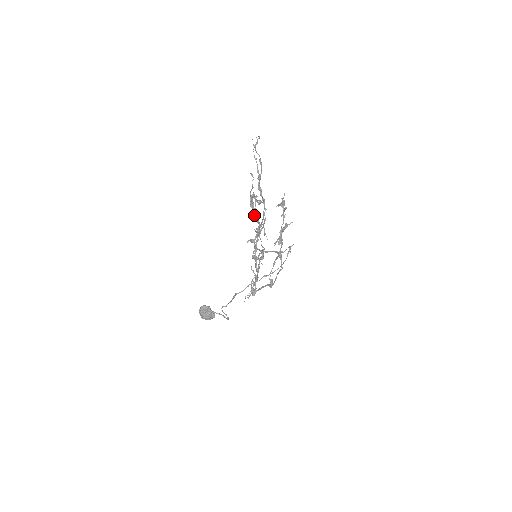
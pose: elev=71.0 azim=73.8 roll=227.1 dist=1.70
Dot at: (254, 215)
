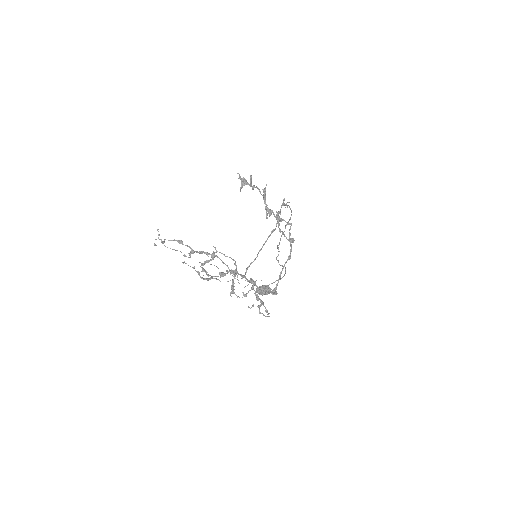
Dot at: (216, 279)
